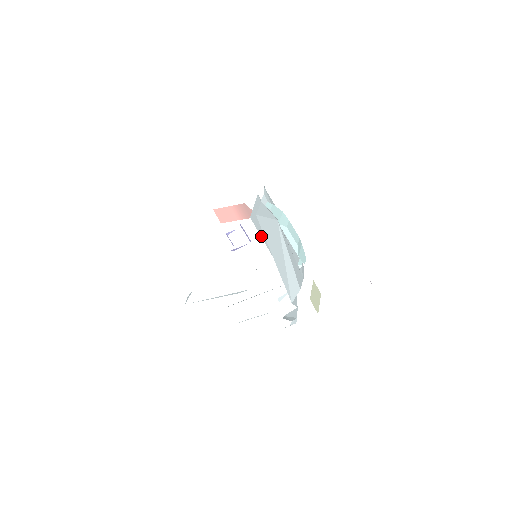
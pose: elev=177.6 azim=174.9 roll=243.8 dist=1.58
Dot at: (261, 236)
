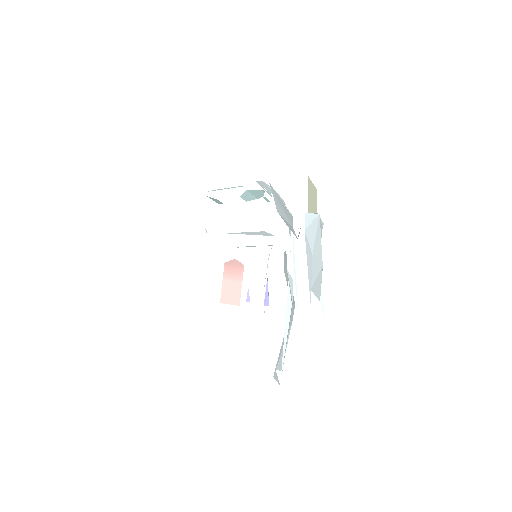
Dot at: occluded
